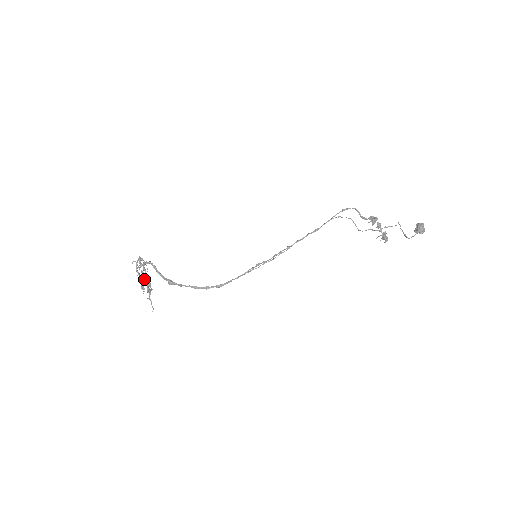
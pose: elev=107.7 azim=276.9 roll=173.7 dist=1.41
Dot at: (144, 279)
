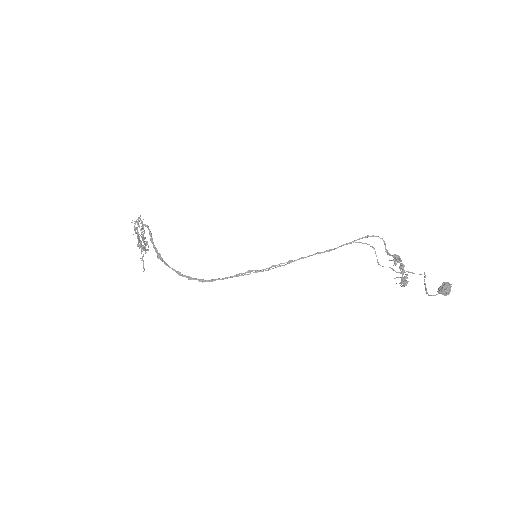
Dot at: (142, 238)
